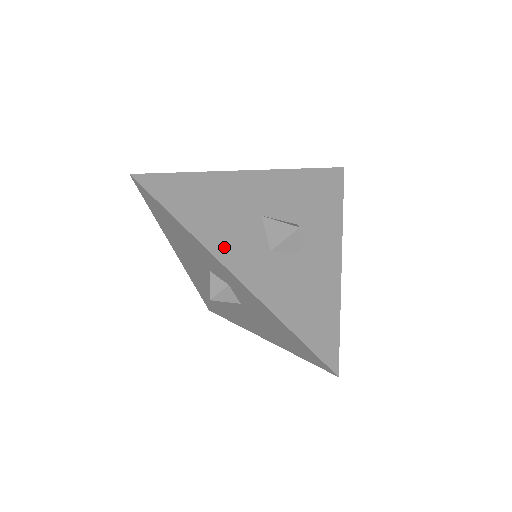
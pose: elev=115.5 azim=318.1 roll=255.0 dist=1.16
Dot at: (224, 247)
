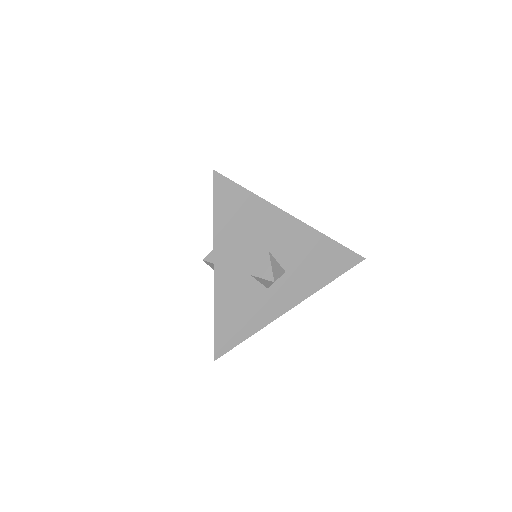
Dot at: (225, 253)
